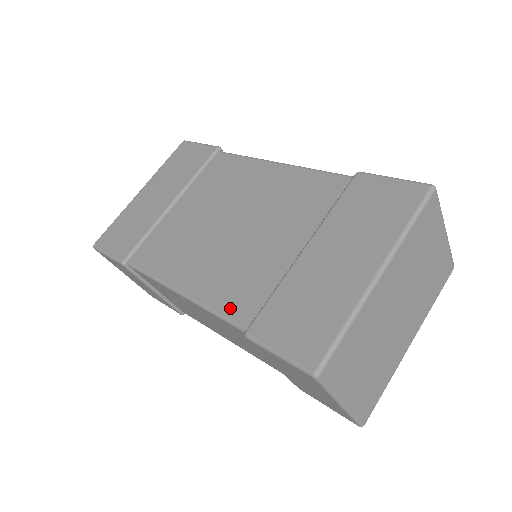
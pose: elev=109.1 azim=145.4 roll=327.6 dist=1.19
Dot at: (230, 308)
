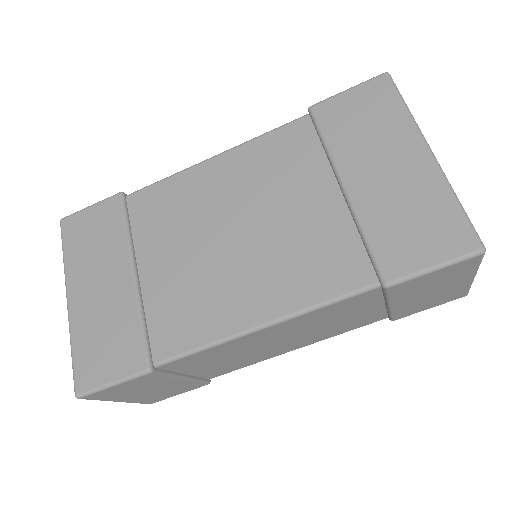
Dot at: (338, 285)
